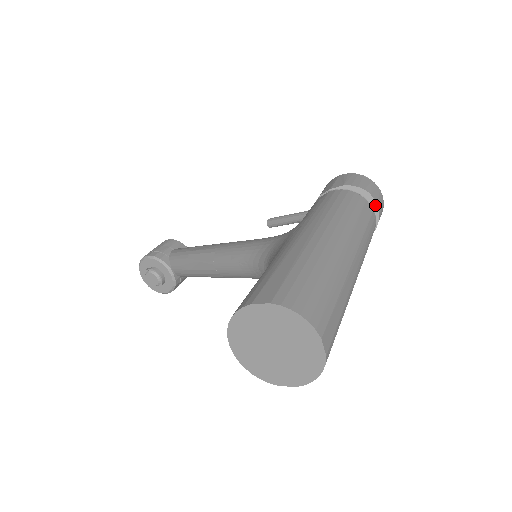
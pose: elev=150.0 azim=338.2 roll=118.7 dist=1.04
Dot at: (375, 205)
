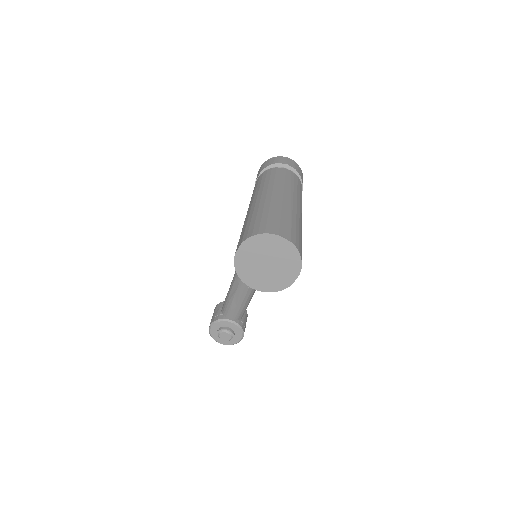
Dot at: (287, 166)
